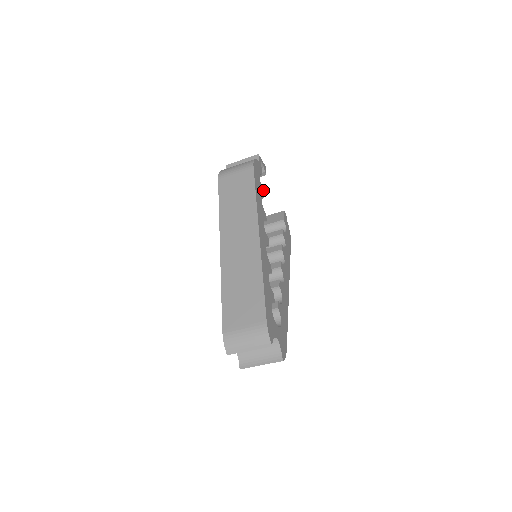
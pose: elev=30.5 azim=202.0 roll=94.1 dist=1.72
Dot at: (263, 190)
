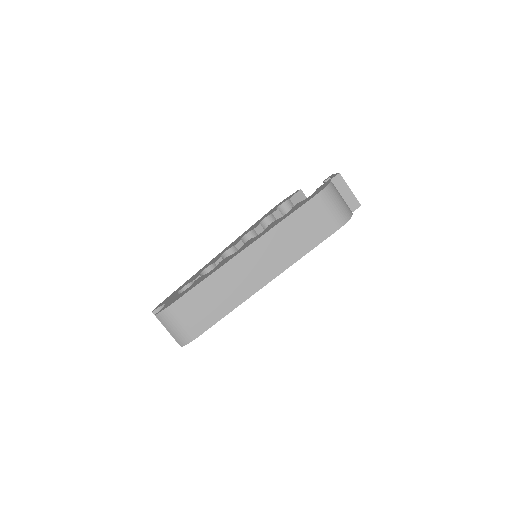
Dot at: occluded
